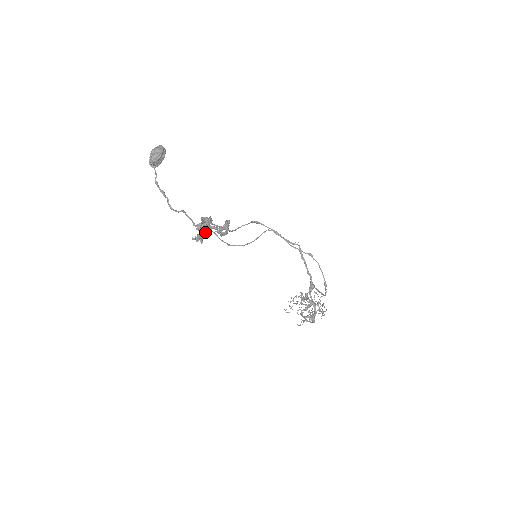
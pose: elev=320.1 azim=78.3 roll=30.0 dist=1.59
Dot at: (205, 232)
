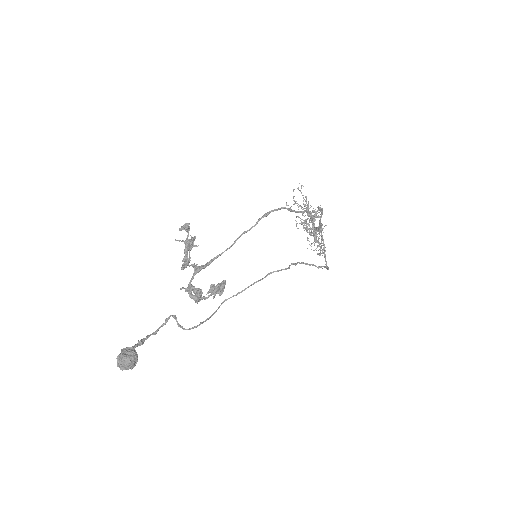
Dot at: (194, 292)
